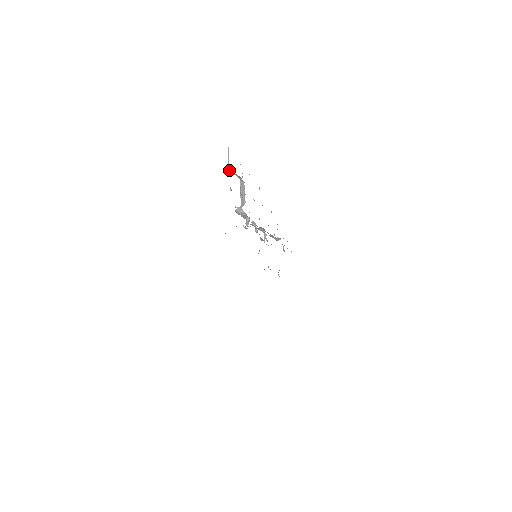
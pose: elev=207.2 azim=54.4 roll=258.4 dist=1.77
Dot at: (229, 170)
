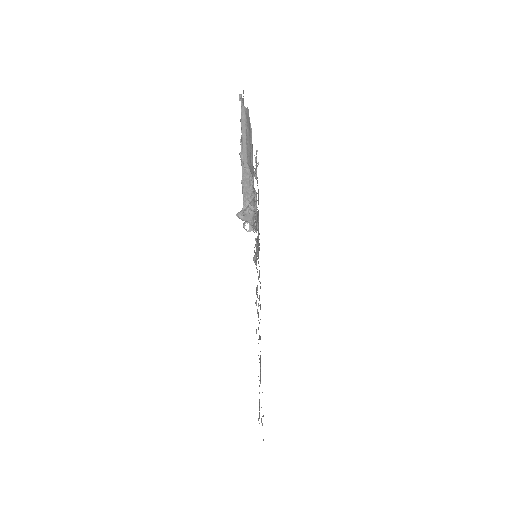
Dot at: (245, 167)
